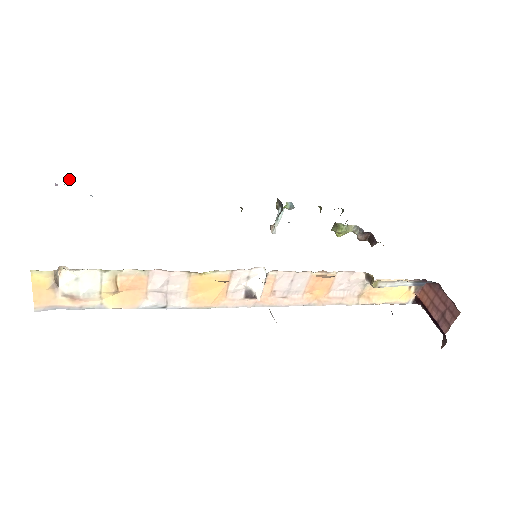
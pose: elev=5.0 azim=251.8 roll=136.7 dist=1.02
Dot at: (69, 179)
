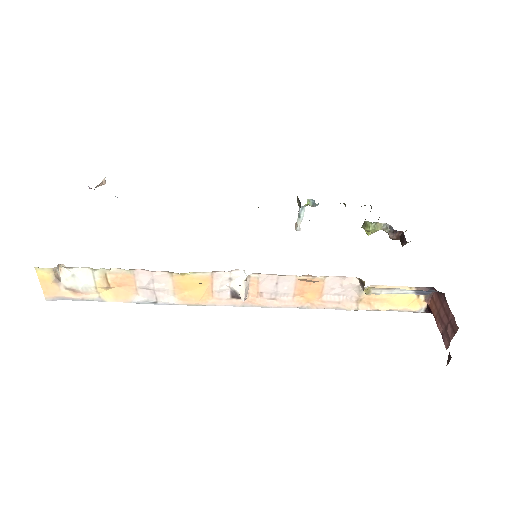
Dot at: (101, 182)
